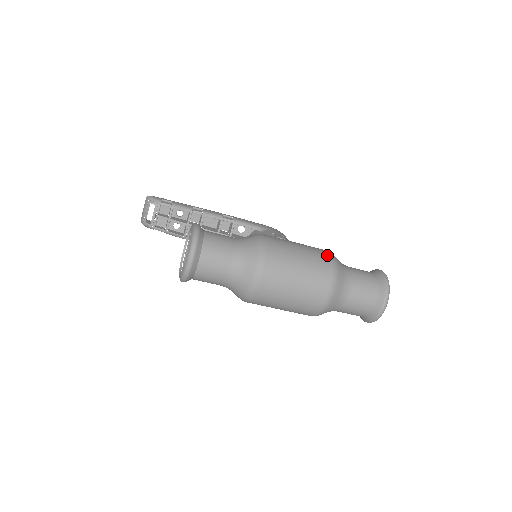
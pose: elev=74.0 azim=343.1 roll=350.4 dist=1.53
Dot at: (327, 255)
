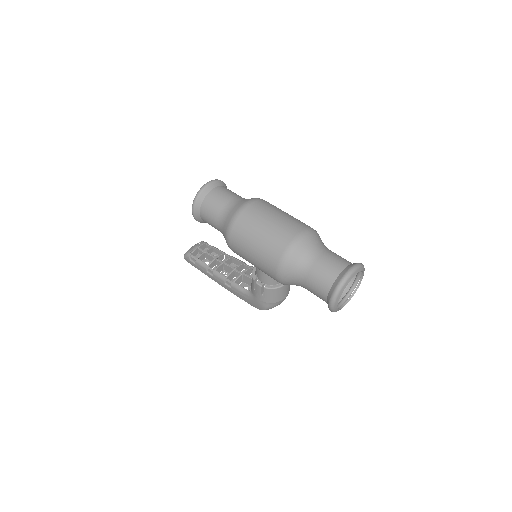
Dot at: occluded
